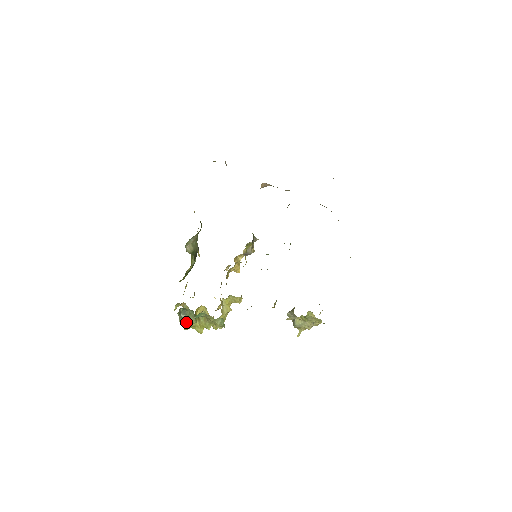
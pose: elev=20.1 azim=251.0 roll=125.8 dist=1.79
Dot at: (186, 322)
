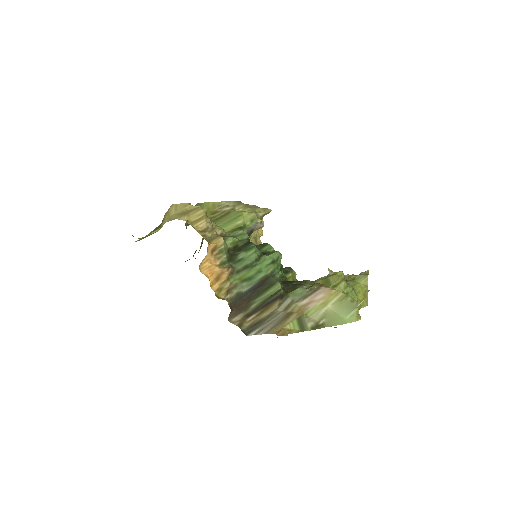
Dot at: occluded
